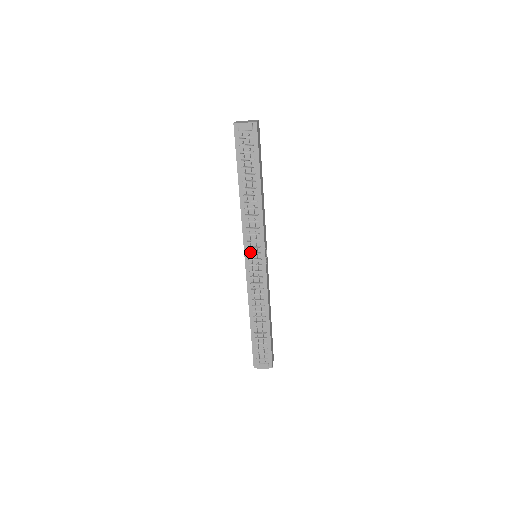
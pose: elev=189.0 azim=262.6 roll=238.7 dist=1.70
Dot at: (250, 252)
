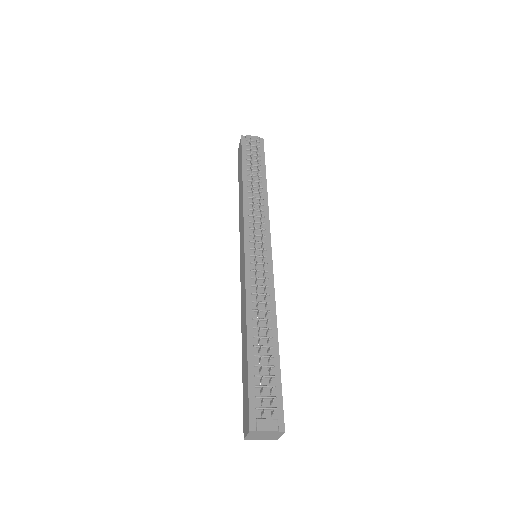
Dot at: (255, 233)
